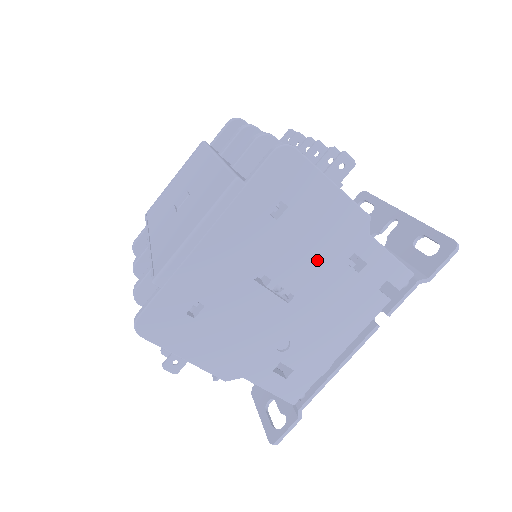
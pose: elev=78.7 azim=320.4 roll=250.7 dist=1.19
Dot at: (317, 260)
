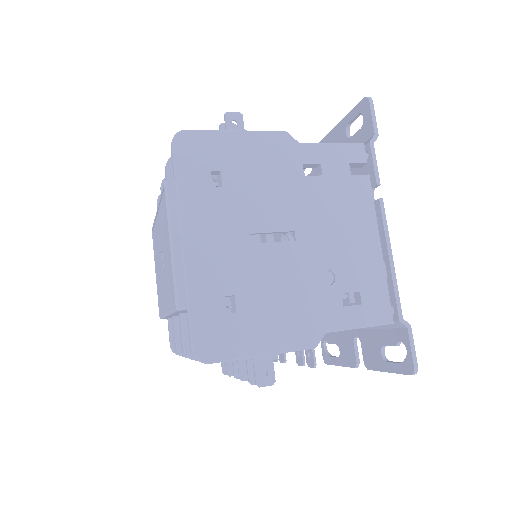
Dot at: (282, 191)
